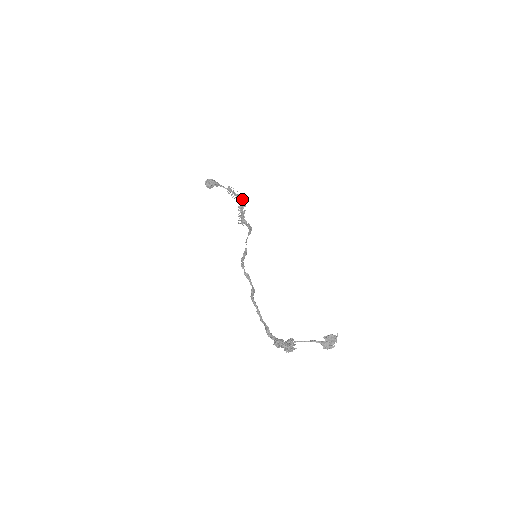
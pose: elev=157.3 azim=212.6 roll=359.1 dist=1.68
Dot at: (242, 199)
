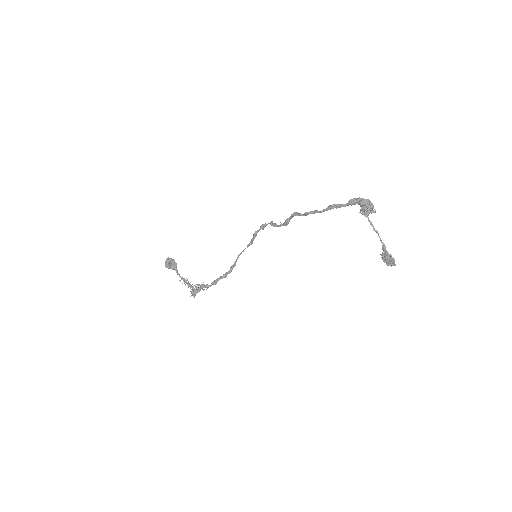
Dot at: occluded
